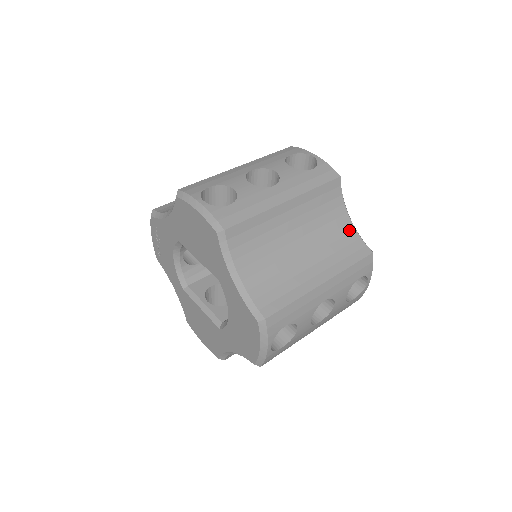
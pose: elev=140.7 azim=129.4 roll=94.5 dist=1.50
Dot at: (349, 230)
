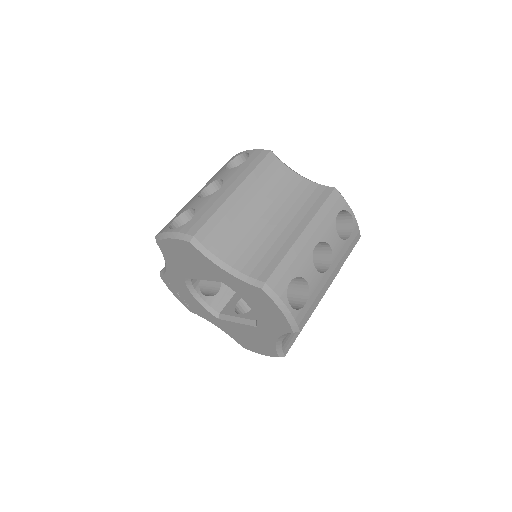
Dot at: (306, 185)
